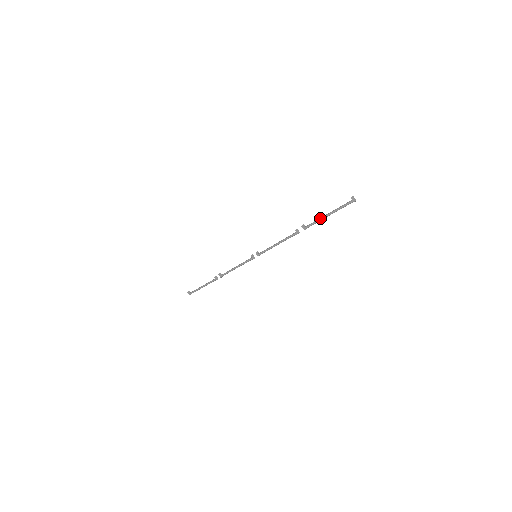
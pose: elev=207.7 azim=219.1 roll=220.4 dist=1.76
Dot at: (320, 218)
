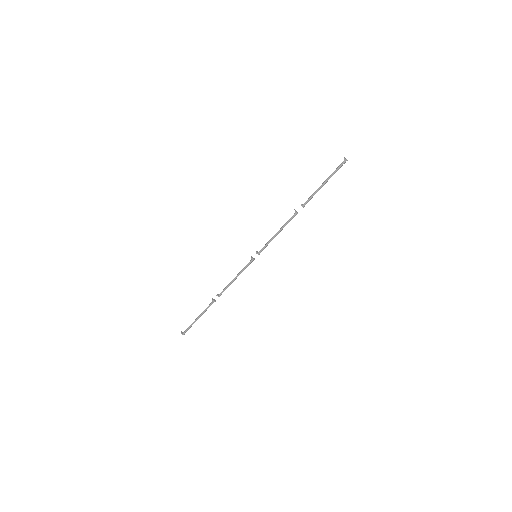
Dot at: (317, 190)
